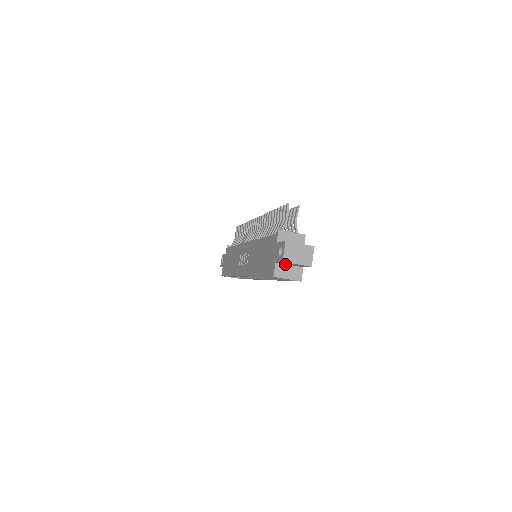
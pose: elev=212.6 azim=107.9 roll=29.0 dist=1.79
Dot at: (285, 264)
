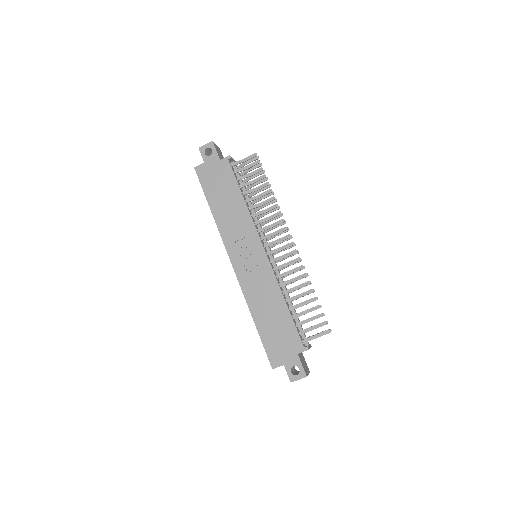
Dot at: occluded
